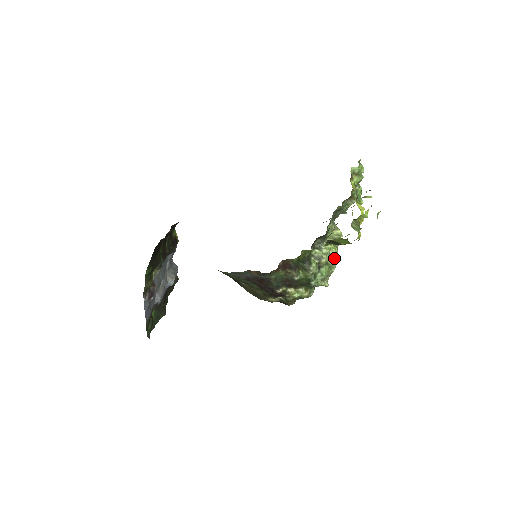
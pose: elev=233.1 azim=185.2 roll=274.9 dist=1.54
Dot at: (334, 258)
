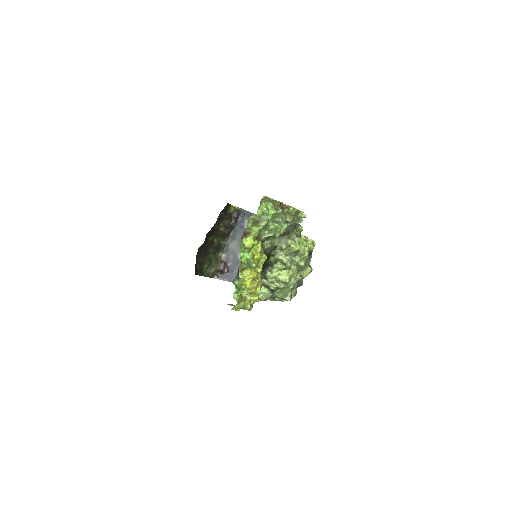
Dot at: (283, 283)
